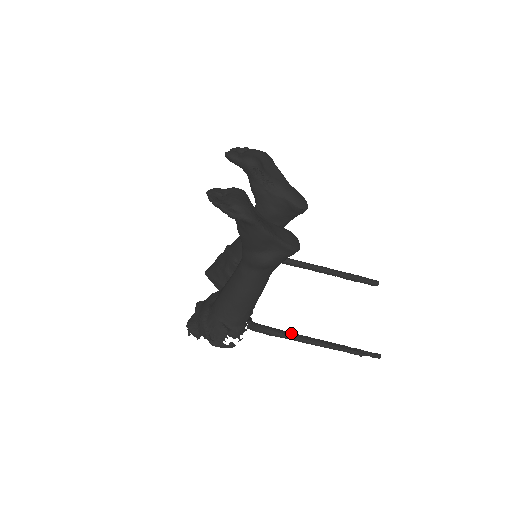
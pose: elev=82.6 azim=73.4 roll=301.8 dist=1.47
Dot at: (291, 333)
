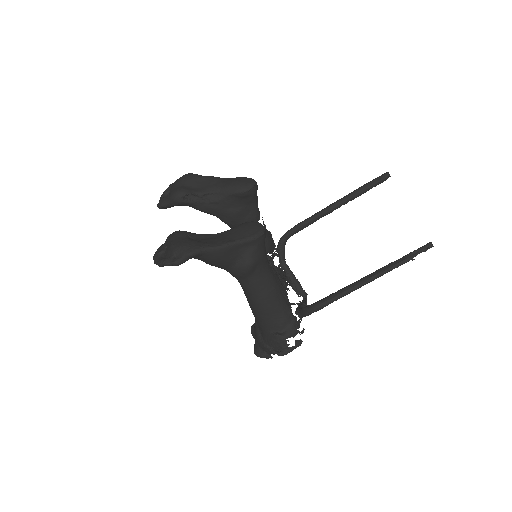
Dot at: (334, 293)
